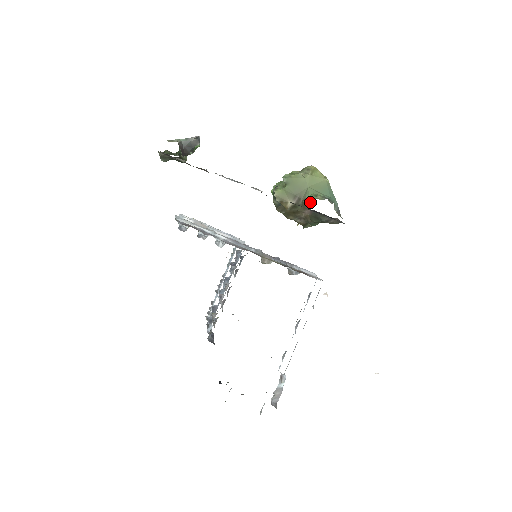
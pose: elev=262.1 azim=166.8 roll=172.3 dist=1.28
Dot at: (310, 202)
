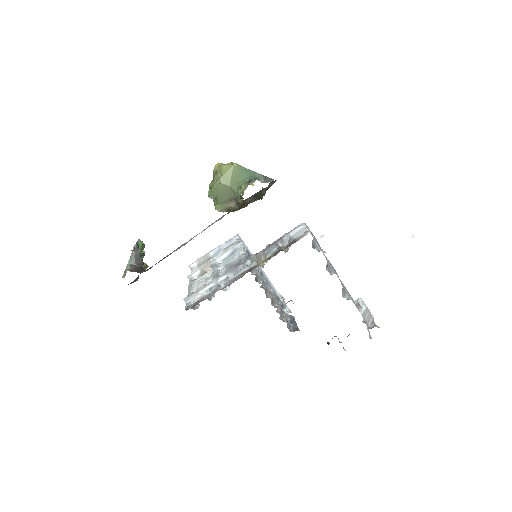
Dot at: (242, 198)
